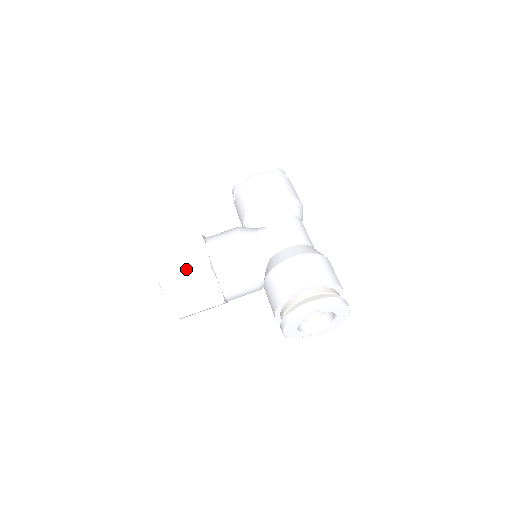
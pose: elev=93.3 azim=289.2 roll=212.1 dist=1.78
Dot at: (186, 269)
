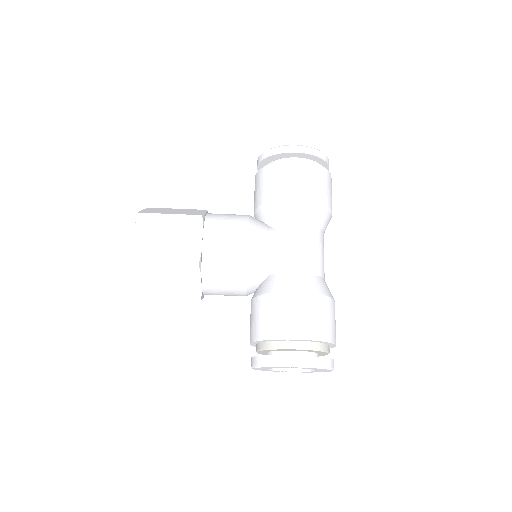
Dot at: (169, 254)
